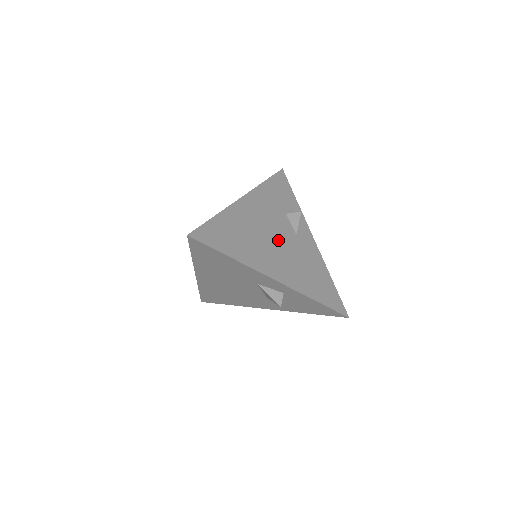
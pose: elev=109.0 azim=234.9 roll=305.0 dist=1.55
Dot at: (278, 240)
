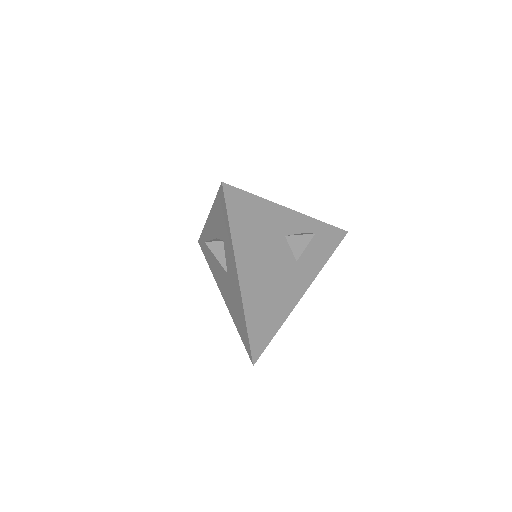
Dot at: occluded
